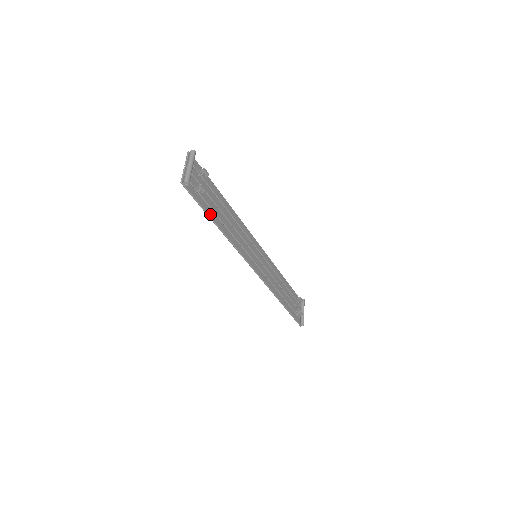
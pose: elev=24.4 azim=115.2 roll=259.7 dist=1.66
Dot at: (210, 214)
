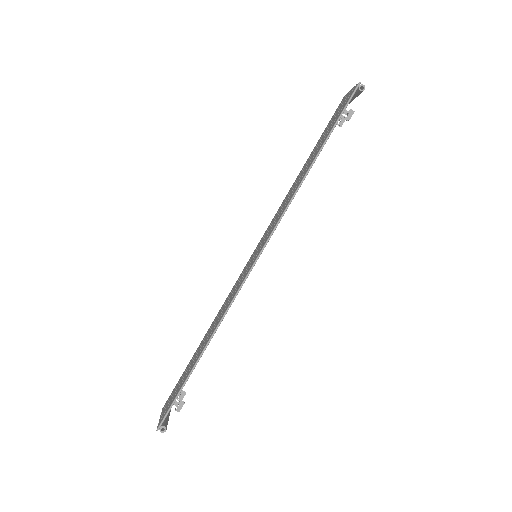
Dot at: (326, 141)
